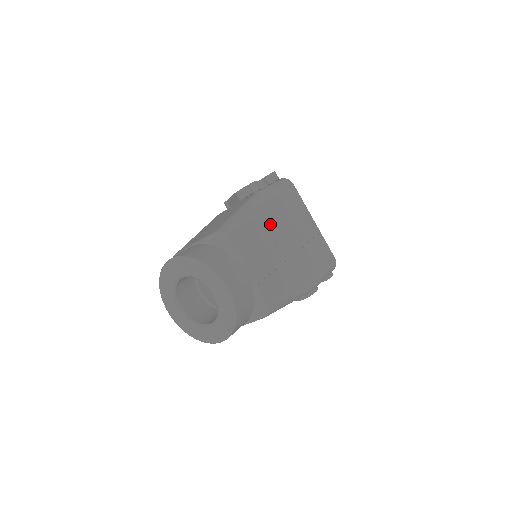
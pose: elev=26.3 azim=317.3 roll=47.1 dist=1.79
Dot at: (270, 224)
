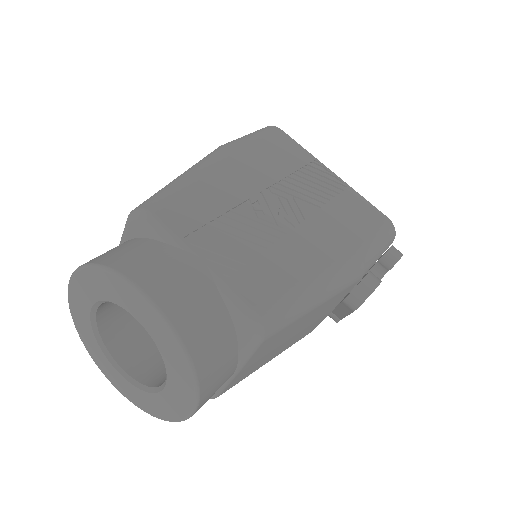
Dot at: (242, 184)
